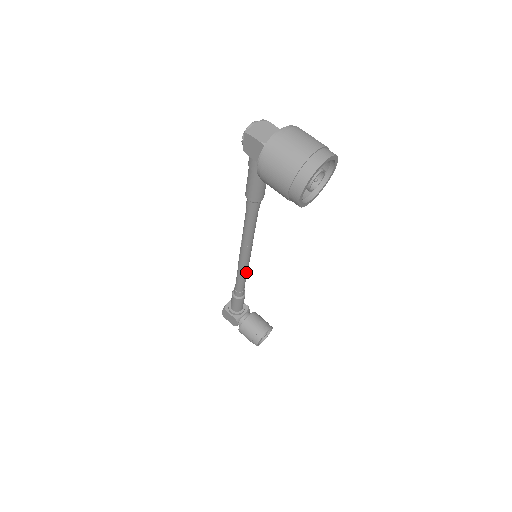
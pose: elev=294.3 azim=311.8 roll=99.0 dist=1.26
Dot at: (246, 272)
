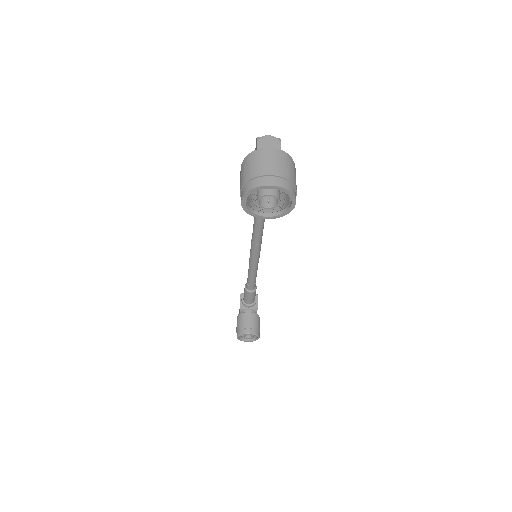
Dot at: (254, 269)
